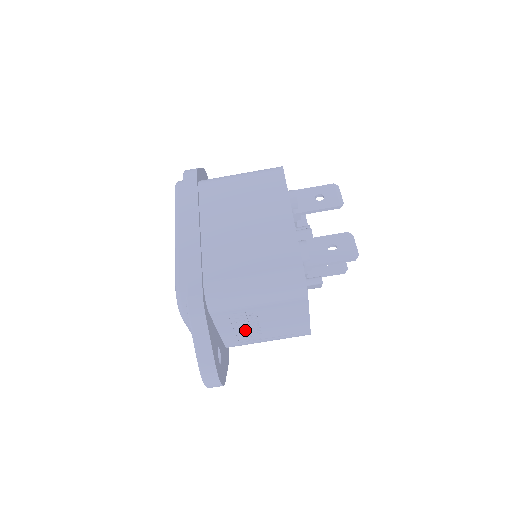
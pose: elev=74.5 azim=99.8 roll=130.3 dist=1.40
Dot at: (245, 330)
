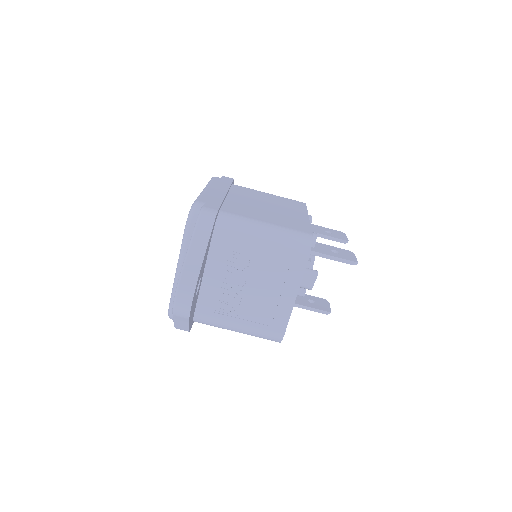
Dot at: (228, 289)
